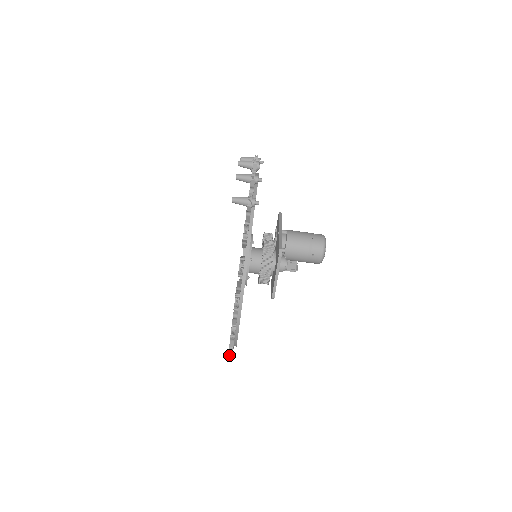
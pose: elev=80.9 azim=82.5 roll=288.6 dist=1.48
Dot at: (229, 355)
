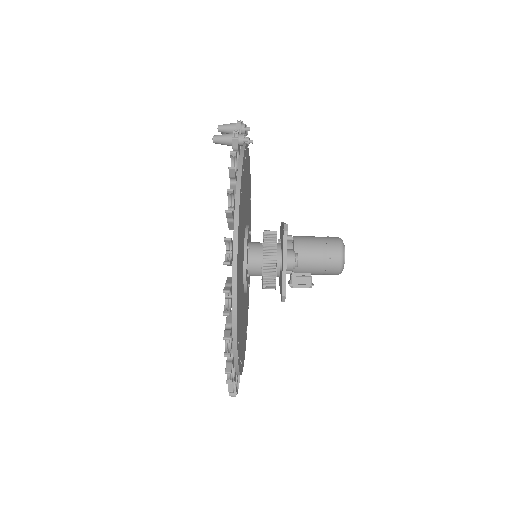
Dot at: (227, 367)
